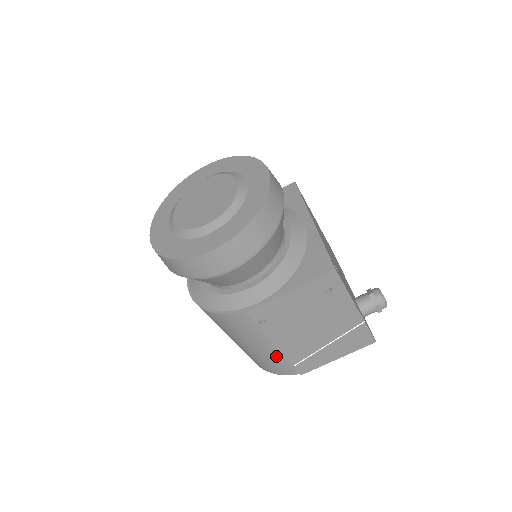
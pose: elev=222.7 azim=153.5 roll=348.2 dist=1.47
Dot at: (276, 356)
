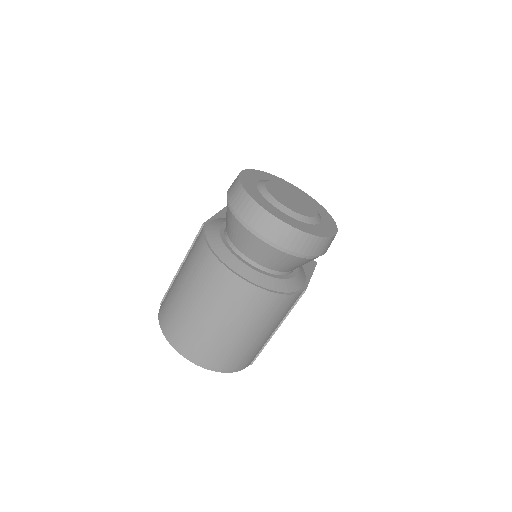
Dot at: (263, 343)
